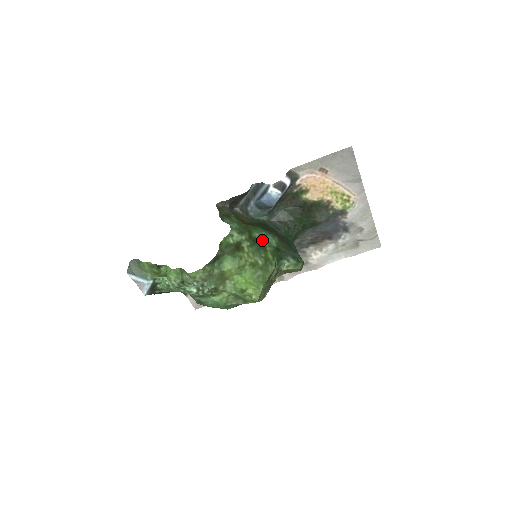
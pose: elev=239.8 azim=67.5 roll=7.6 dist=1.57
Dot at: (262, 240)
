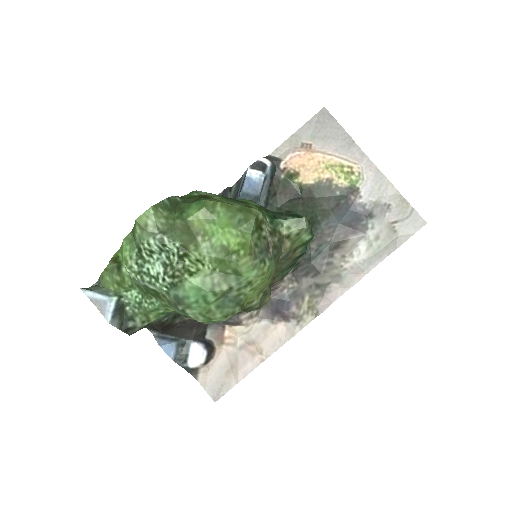
Dot at: occluded
